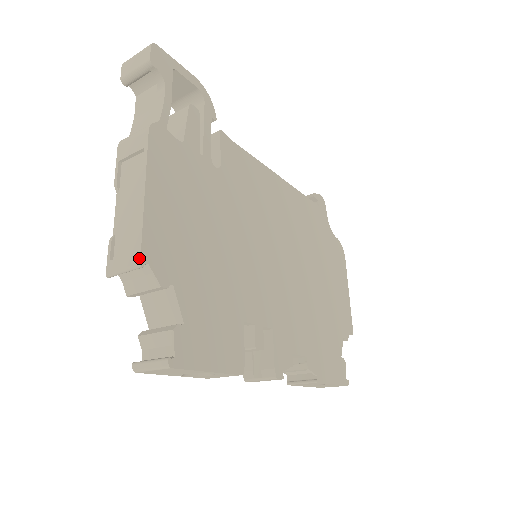
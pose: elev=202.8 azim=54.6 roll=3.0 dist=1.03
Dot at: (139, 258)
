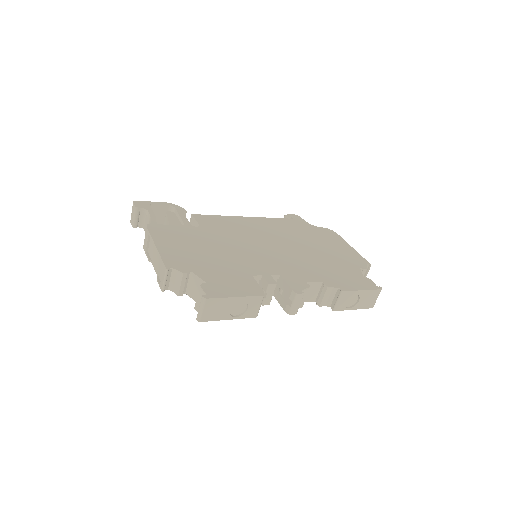
Dot at: (165, 267)
